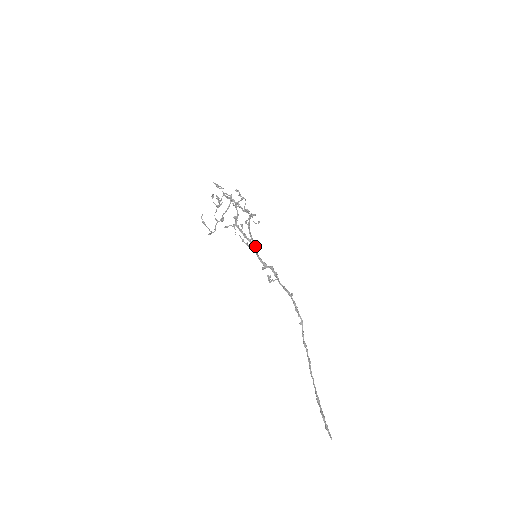
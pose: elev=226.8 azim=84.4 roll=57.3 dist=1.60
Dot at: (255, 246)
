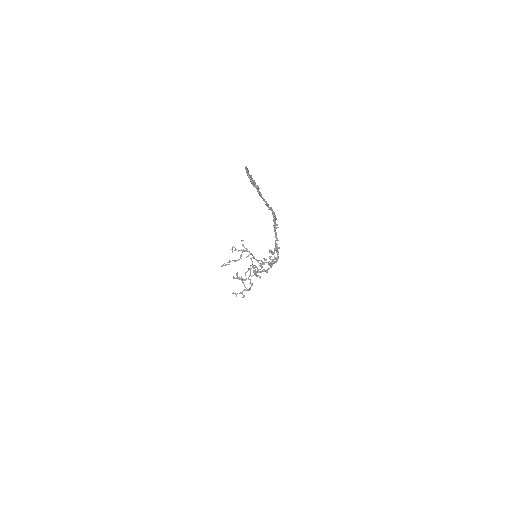
Dot at: (269, 263)
